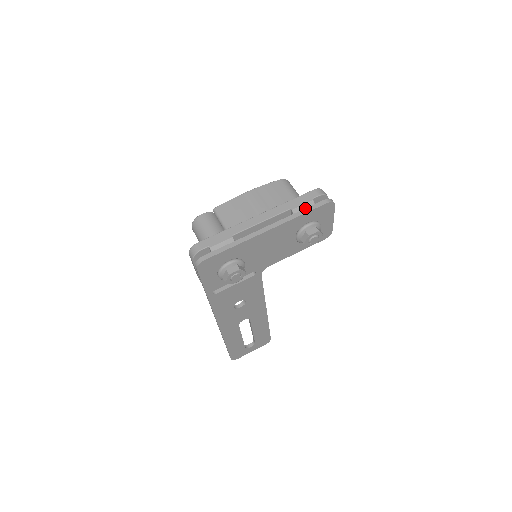
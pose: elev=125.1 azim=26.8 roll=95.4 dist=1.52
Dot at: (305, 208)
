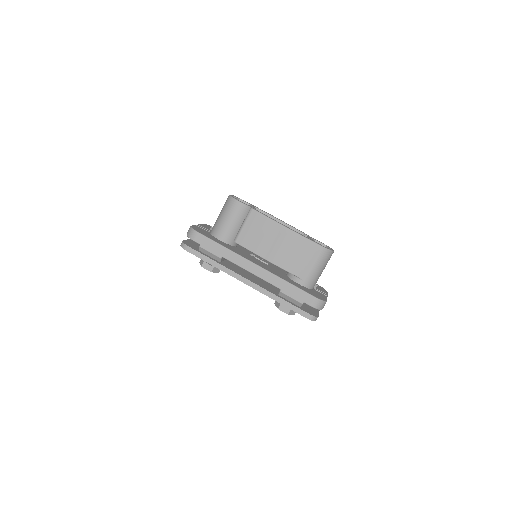
Dot at: (289, 302)
